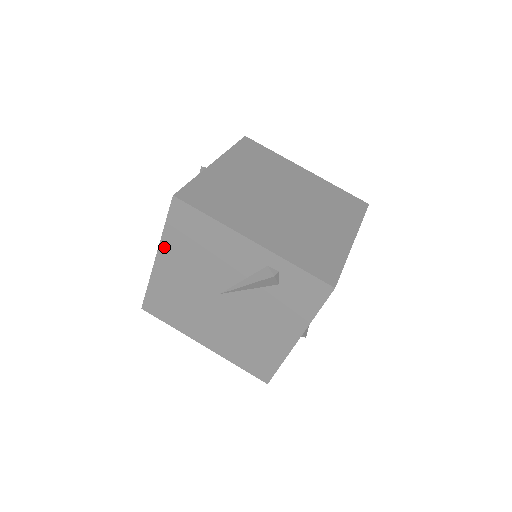
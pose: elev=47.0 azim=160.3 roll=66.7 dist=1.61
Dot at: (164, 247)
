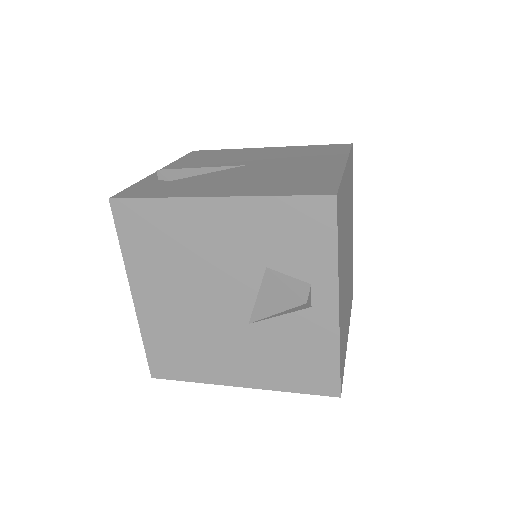
Dot at: occluded
